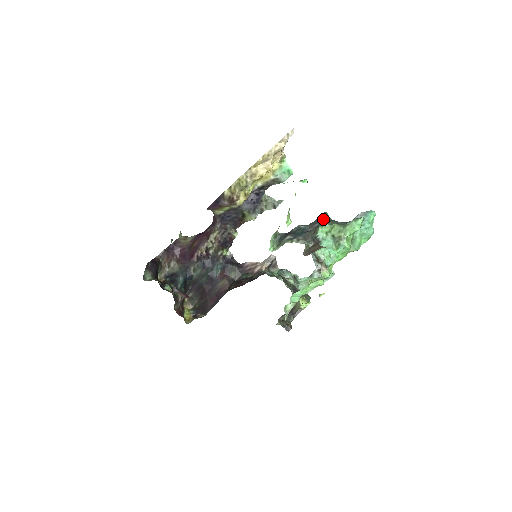
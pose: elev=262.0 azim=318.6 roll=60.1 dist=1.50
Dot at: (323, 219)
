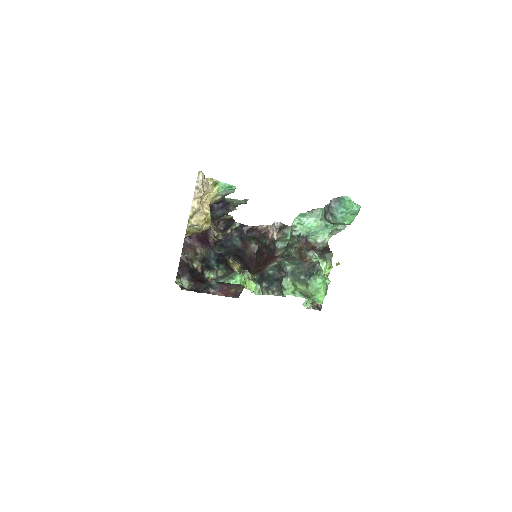
Dot at: (285, 270)
